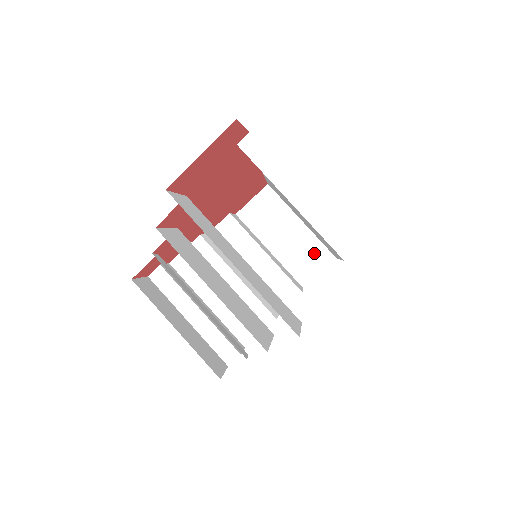
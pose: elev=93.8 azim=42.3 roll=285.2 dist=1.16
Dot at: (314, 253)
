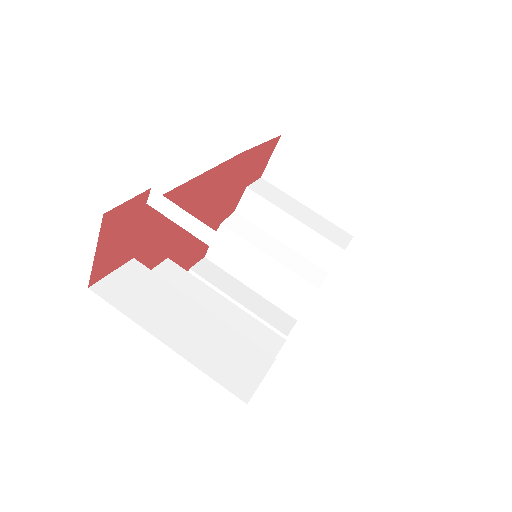
Dot at: (354, 197)
